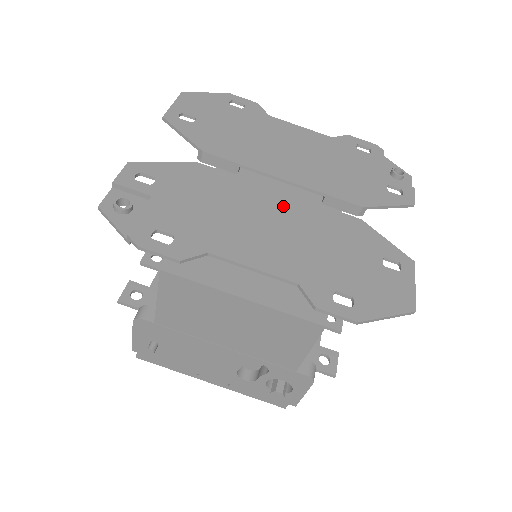
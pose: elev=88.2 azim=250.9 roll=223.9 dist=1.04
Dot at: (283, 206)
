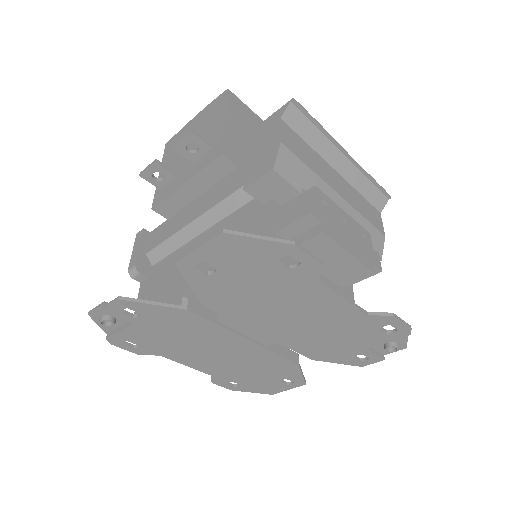
Dot at: (241, 348)
